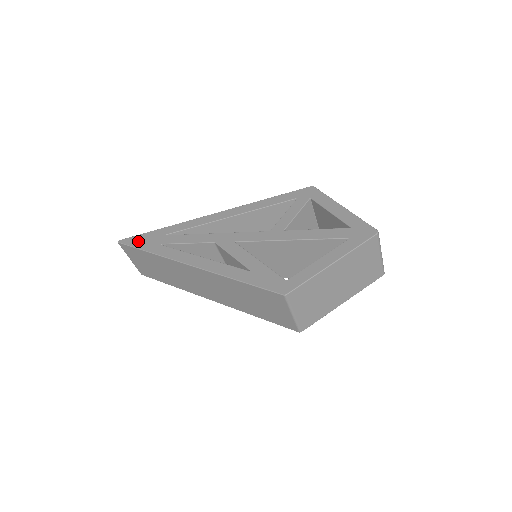
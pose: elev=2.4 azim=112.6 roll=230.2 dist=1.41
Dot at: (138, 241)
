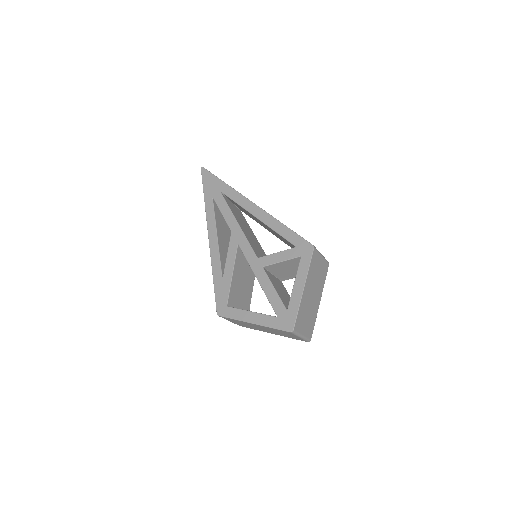
Dot at: (207, 180)
